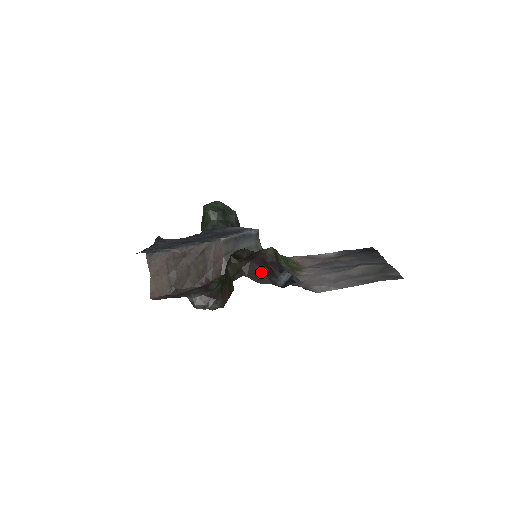
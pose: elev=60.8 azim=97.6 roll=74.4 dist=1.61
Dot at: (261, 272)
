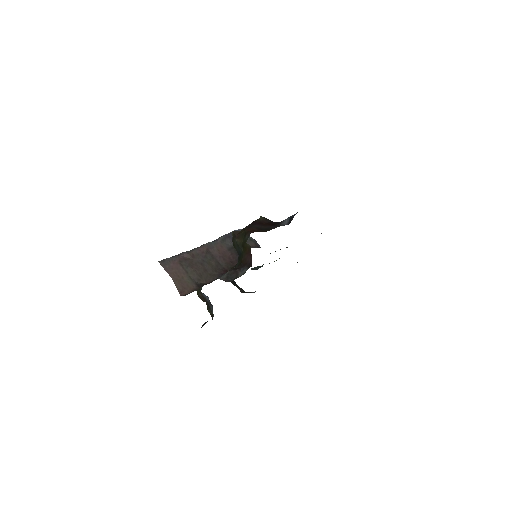
Dot at: (264, 227)
